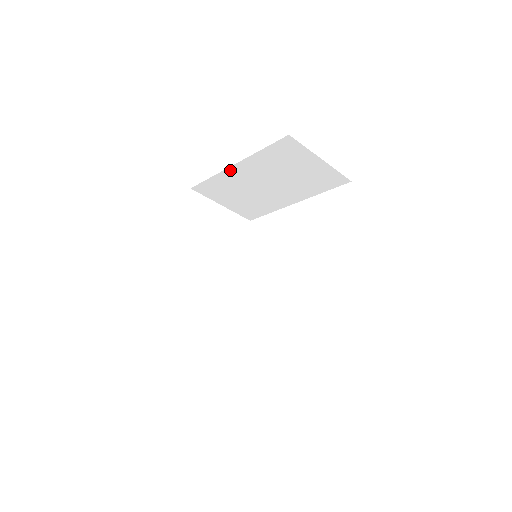
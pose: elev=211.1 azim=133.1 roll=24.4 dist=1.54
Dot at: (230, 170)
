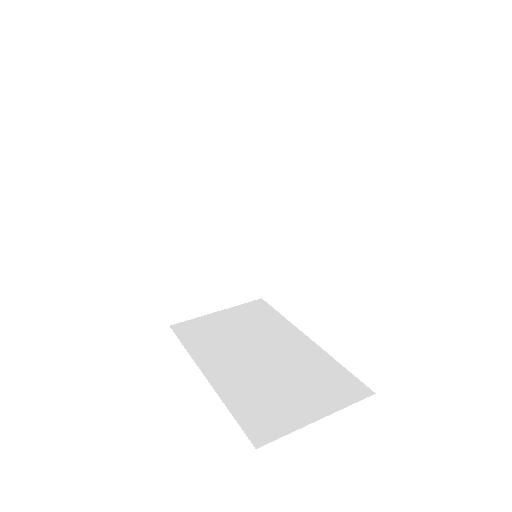
Dot at: occluded
